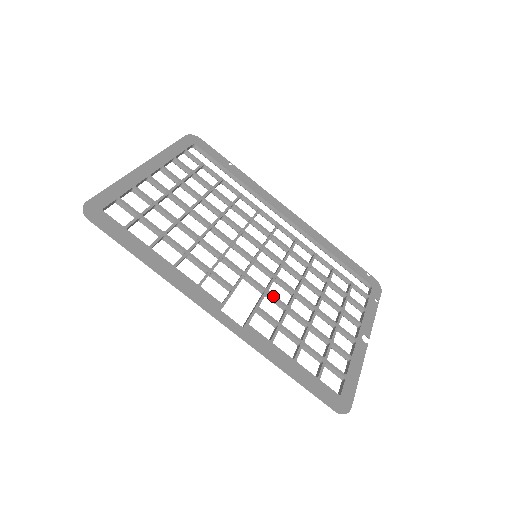
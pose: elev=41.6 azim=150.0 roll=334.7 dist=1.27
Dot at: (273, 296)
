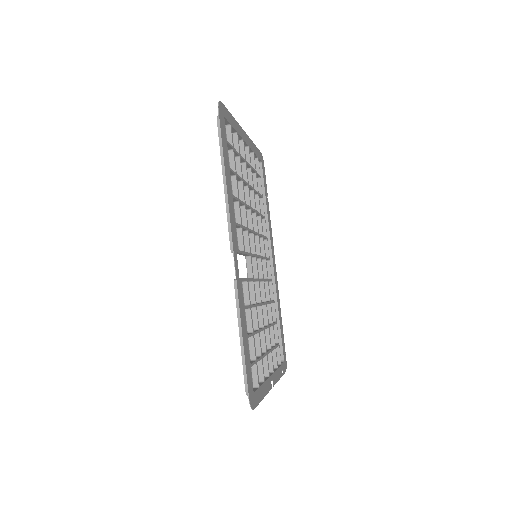
Dot at: (254, 287)
